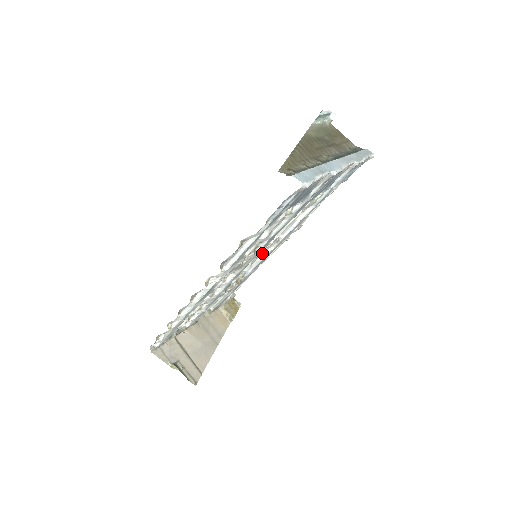
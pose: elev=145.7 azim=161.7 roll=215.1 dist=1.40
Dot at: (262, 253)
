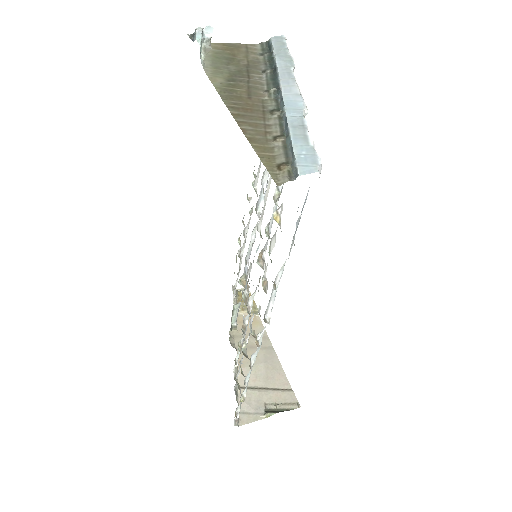
Dot at: occluded
